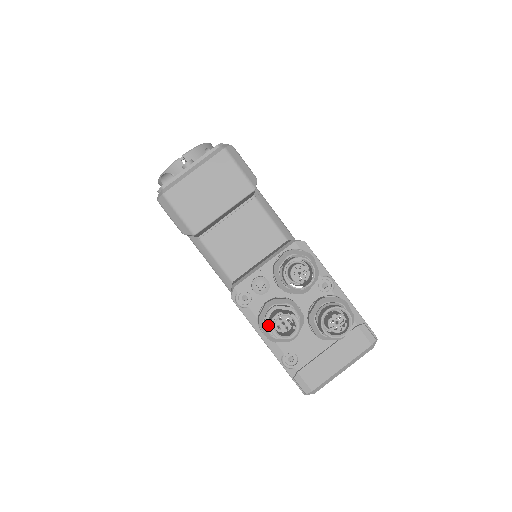
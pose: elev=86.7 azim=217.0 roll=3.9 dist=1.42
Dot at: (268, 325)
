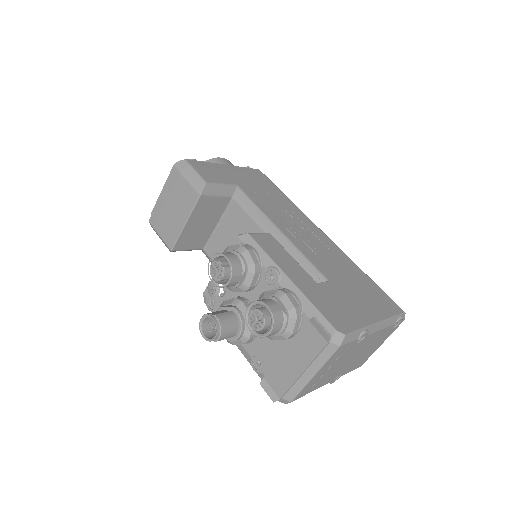
Dot at: occluded
